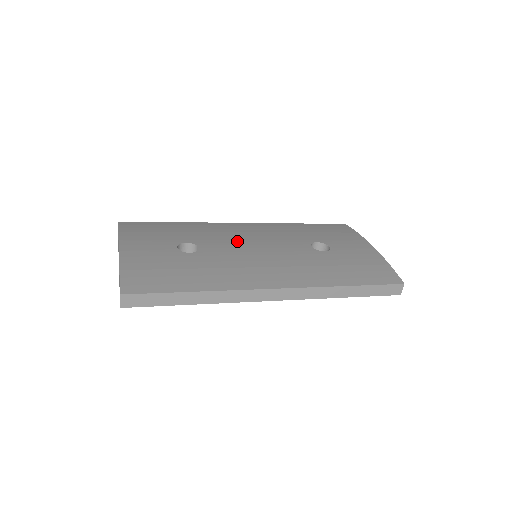
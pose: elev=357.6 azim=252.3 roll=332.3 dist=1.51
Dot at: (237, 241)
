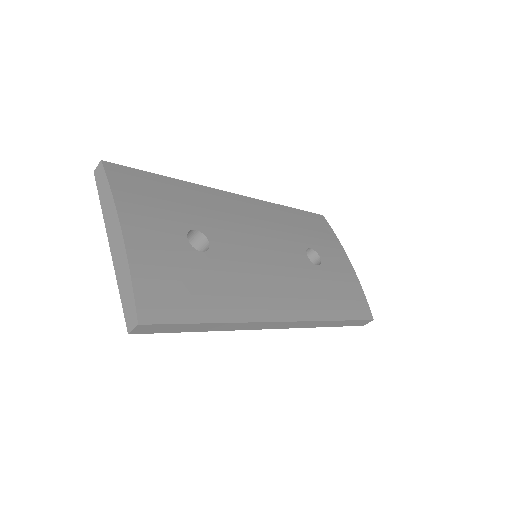
Dot at: (244, 235)
